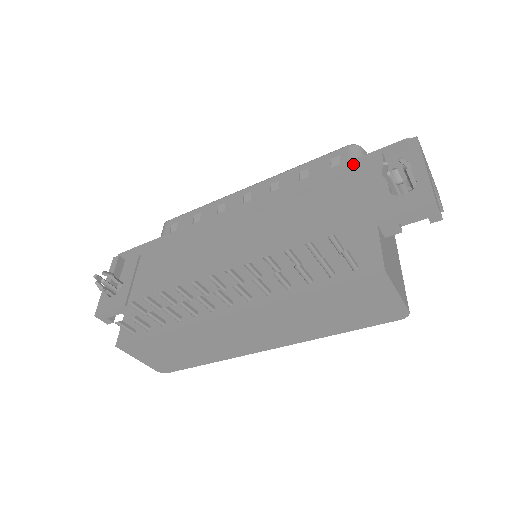
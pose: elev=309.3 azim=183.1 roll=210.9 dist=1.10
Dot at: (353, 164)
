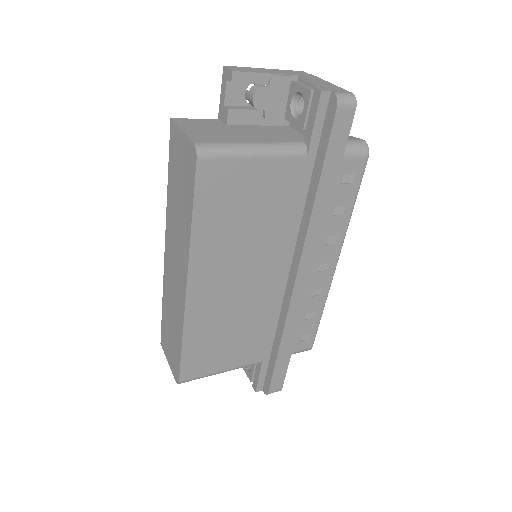
Dot at: occluded
